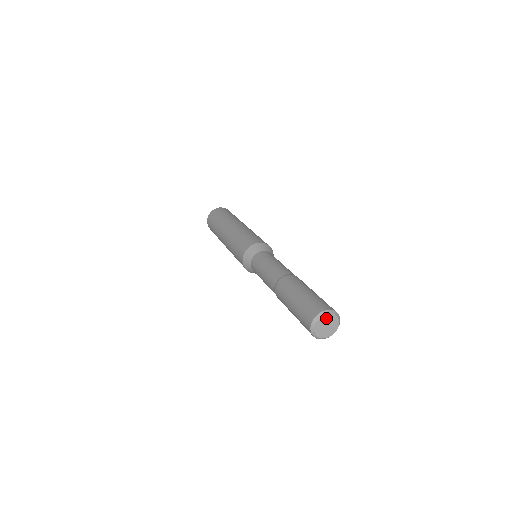
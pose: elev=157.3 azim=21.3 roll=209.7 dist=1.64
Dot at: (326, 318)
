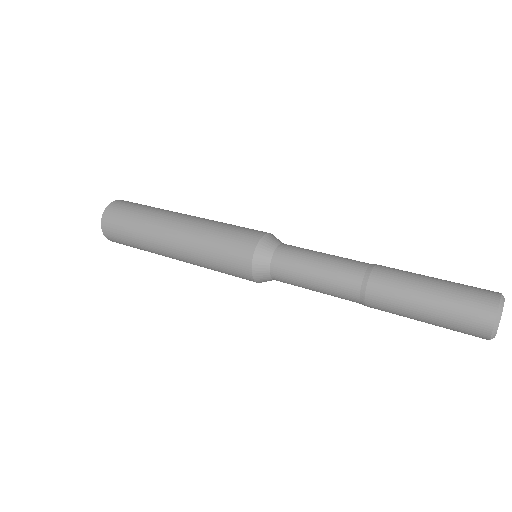
Dot at: occluded
